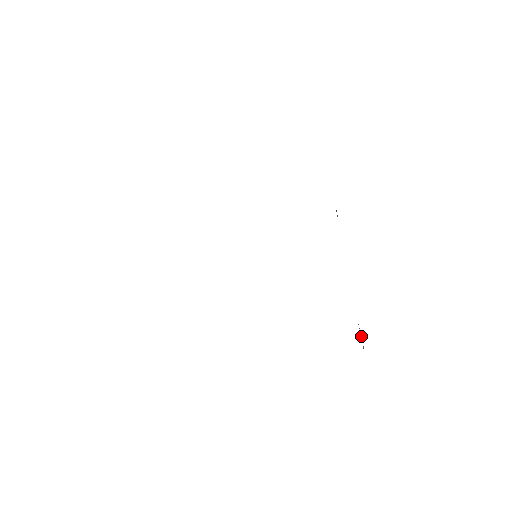
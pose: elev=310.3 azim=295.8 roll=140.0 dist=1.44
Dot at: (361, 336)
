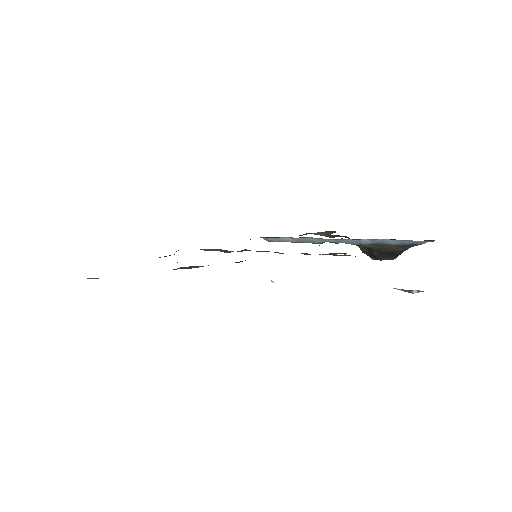
Dot at: (407, 291)
